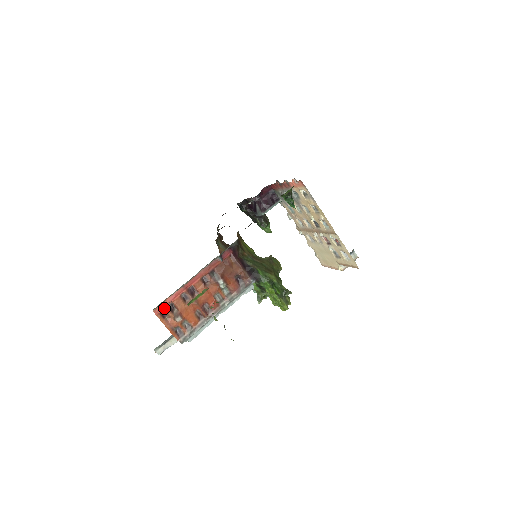
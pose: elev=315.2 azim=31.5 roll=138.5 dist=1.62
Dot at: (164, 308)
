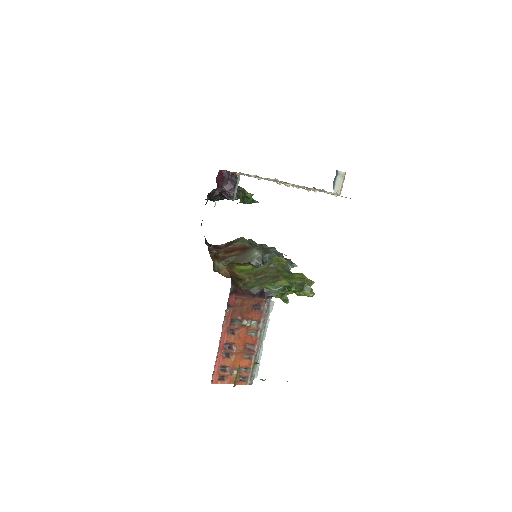
Dot at: (218, 375)
